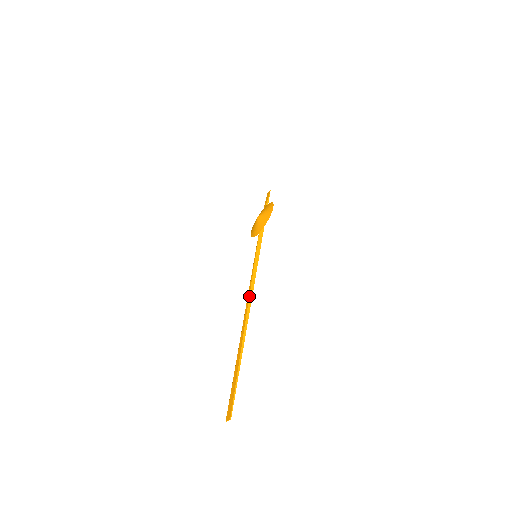
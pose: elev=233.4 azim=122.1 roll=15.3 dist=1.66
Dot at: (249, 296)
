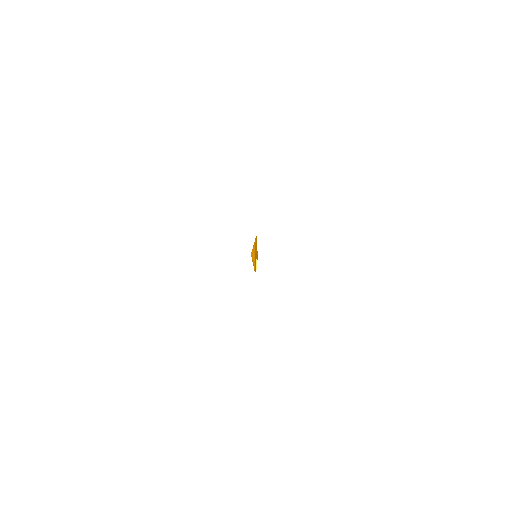
Dot at: occluded
